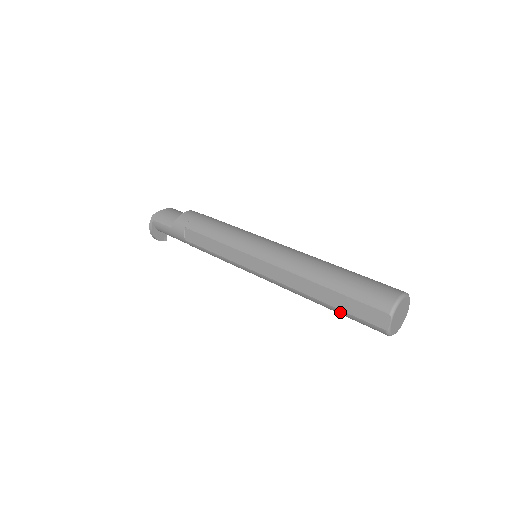
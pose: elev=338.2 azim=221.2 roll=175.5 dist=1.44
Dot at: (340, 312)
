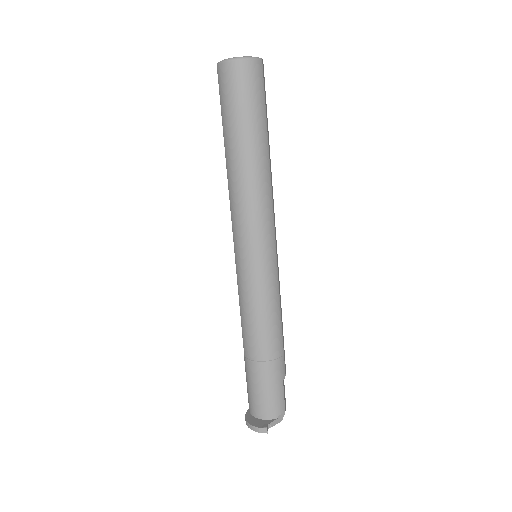
Dot at: (224, 123)
